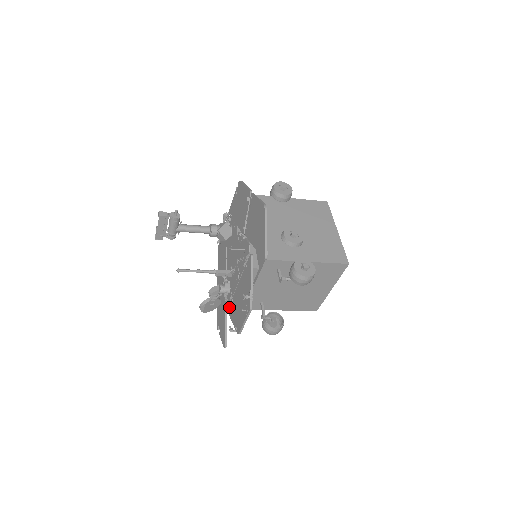
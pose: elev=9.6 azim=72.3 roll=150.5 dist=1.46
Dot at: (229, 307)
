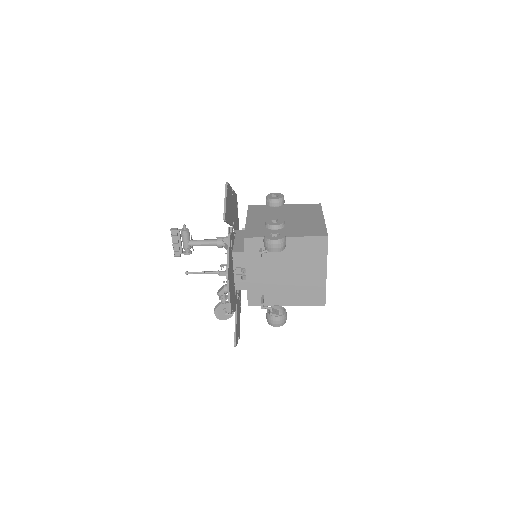
Dot at: occluded
